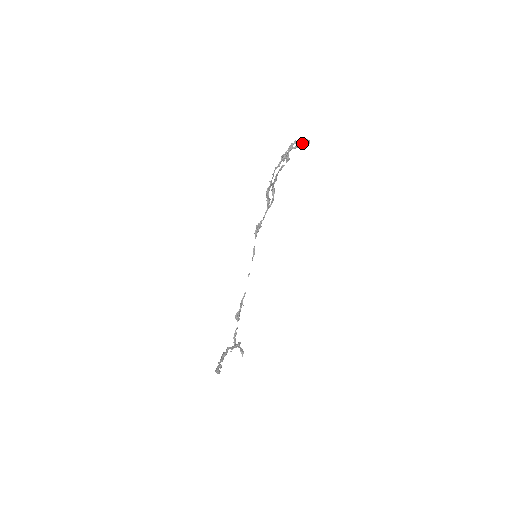
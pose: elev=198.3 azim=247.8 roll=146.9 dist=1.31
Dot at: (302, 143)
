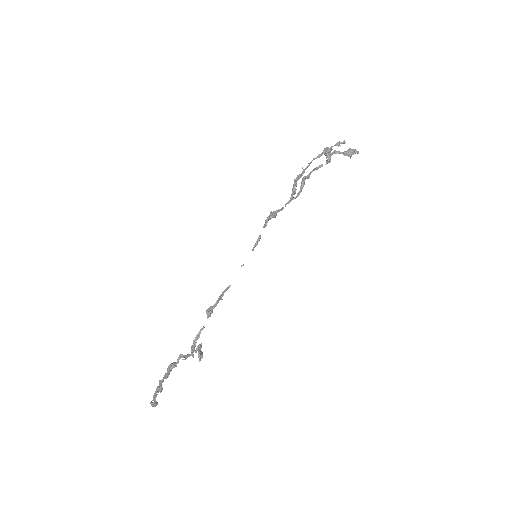
Dot at: (350, 151)
